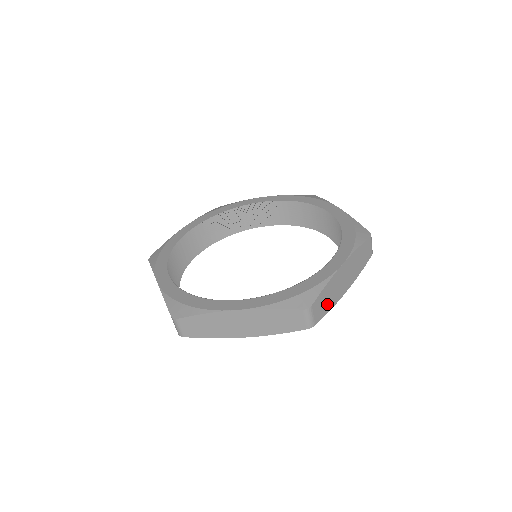
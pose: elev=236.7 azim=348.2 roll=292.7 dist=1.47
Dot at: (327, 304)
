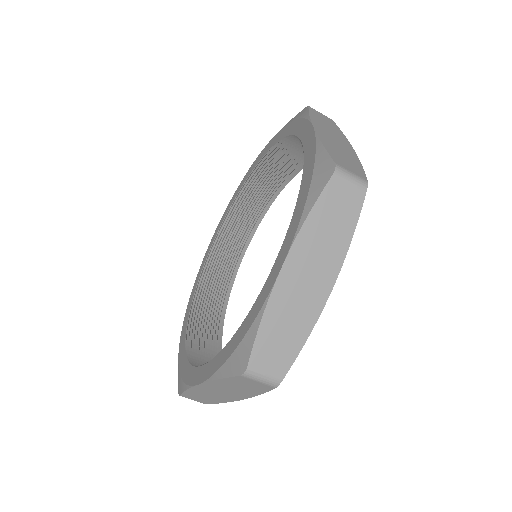
Dot at: (350, 161)
